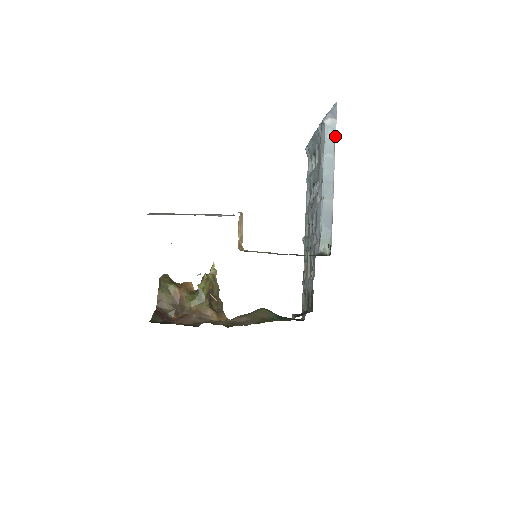
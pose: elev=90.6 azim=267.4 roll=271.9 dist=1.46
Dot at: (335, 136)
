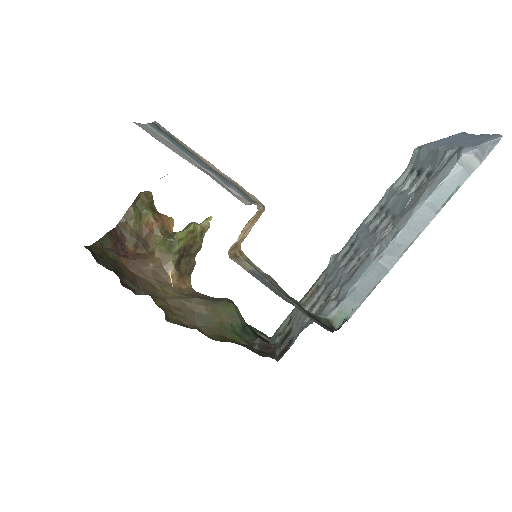
Dot at: (460, 185)
